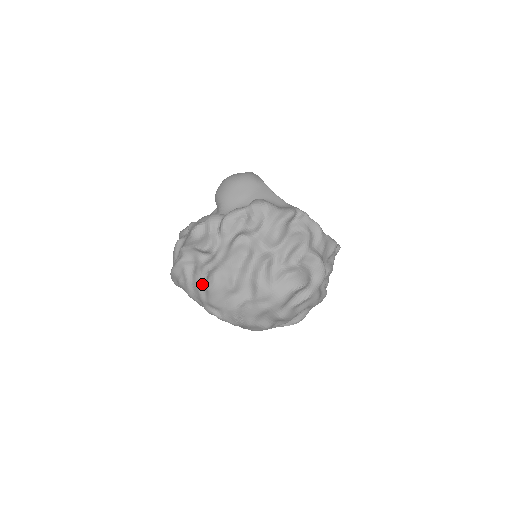
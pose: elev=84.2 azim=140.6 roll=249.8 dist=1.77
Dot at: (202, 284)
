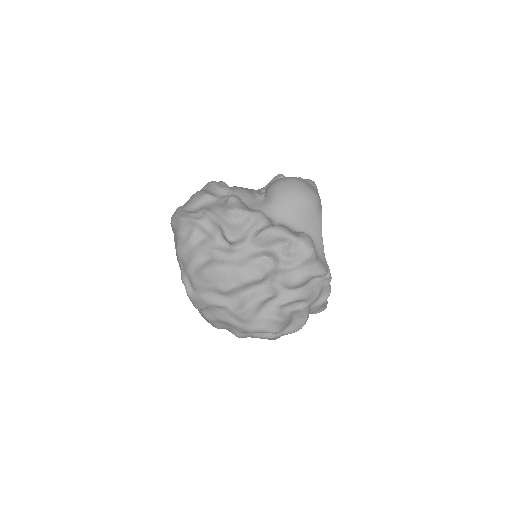
Dot at: (200, 260)
